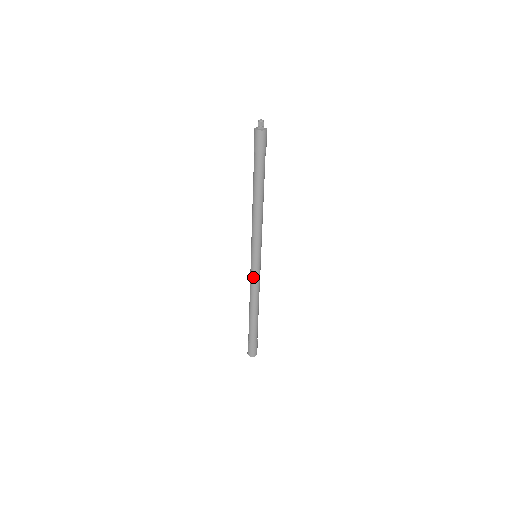
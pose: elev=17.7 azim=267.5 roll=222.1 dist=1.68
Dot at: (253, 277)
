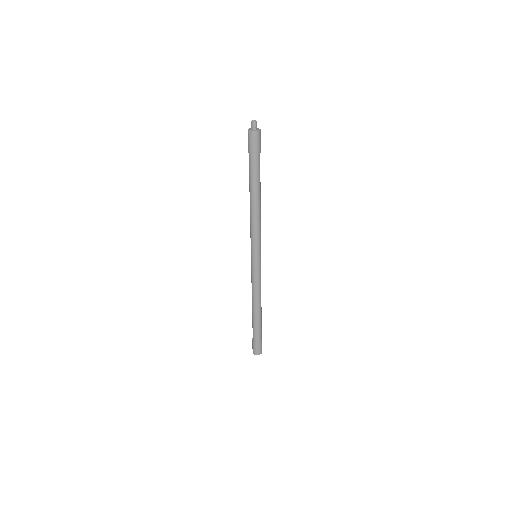
Dot at: (257, 277)
